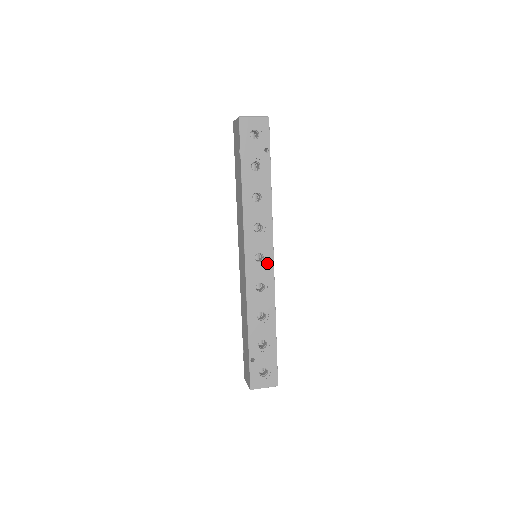
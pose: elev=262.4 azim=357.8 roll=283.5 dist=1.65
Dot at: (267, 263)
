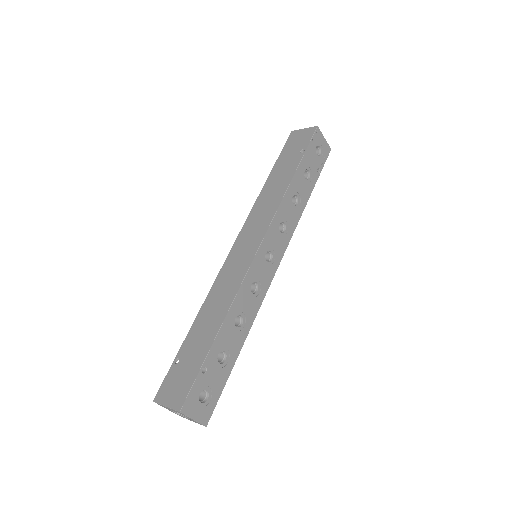
Dot at: (271, 268)
